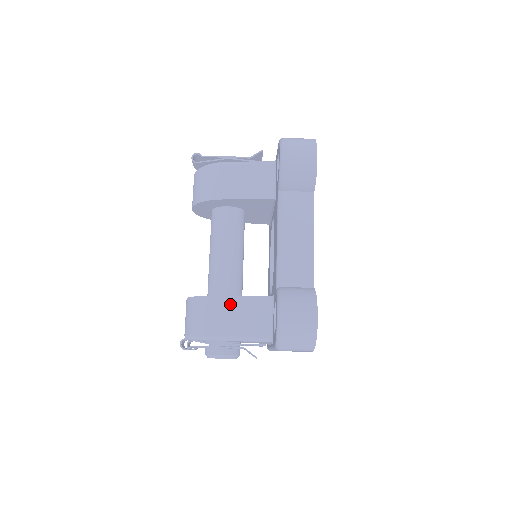
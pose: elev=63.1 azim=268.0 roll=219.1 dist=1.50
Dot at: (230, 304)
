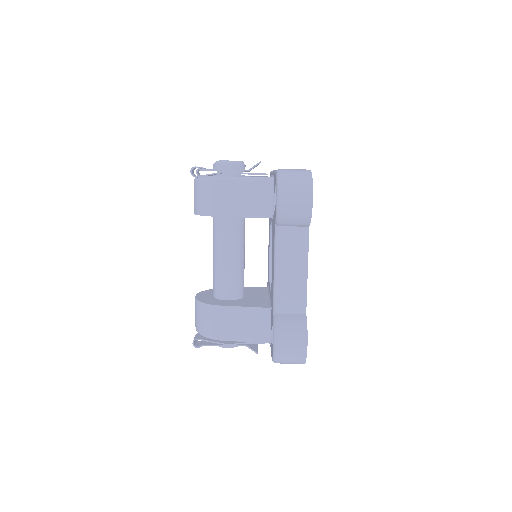
Dot at: (233, 313)
